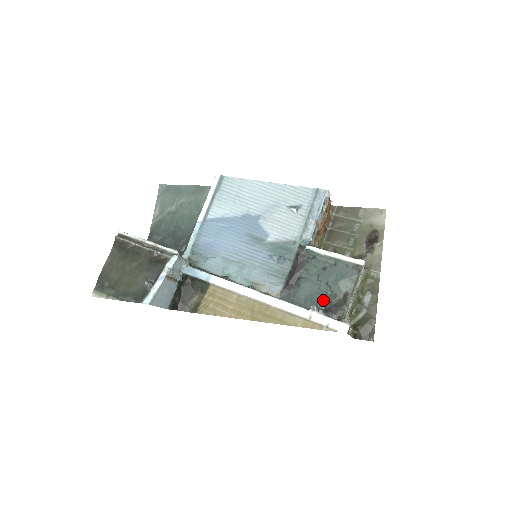
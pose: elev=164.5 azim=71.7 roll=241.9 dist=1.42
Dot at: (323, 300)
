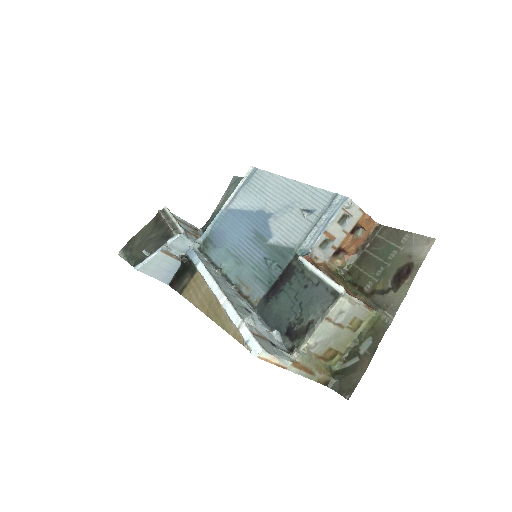
Dot at: (289, 321)
